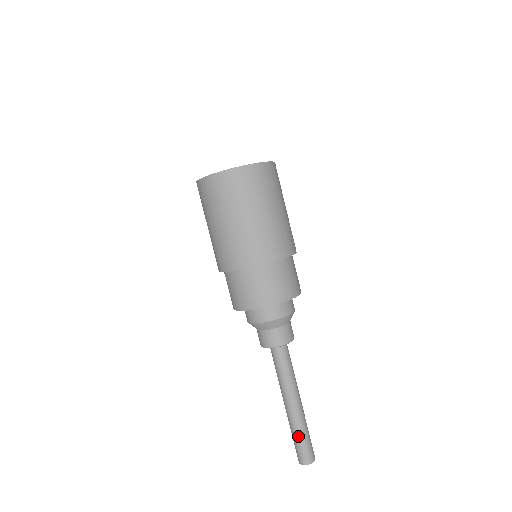
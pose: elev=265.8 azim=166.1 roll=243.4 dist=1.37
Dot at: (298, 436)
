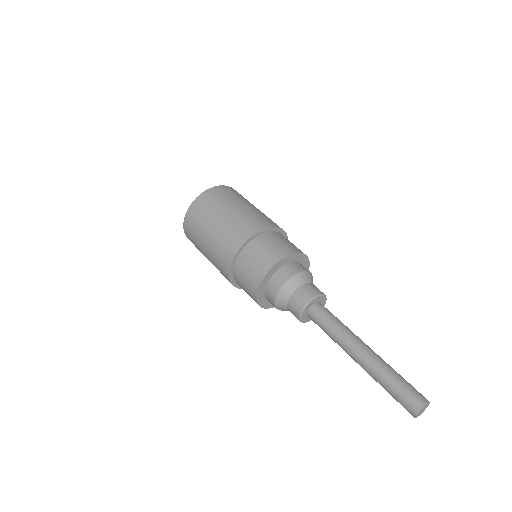
Dot at: (390, 380)
